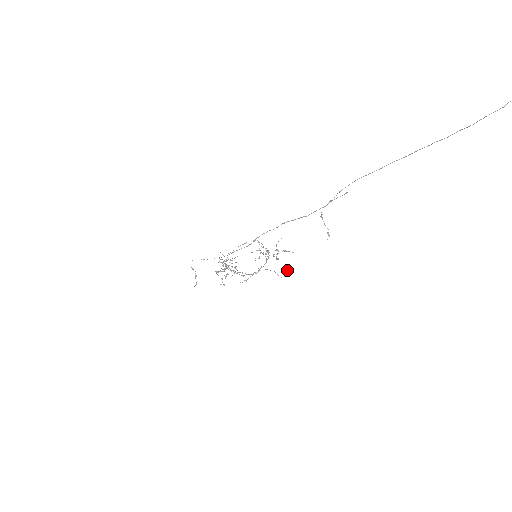
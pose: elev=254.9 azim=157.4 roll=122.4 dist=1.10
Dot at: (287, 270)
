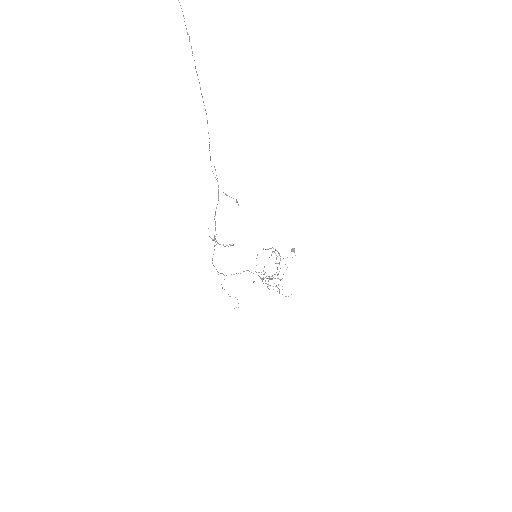
Dot at: (291, 249)
